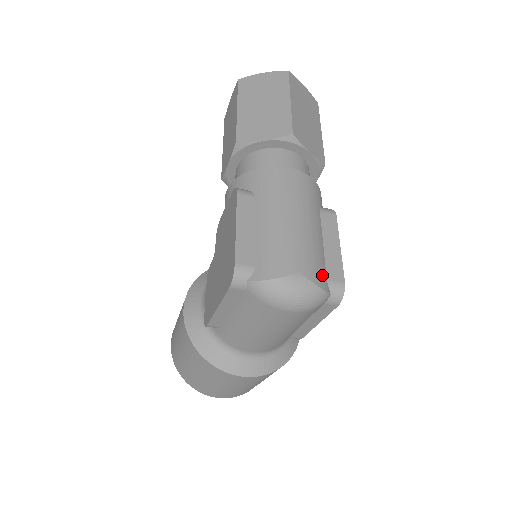
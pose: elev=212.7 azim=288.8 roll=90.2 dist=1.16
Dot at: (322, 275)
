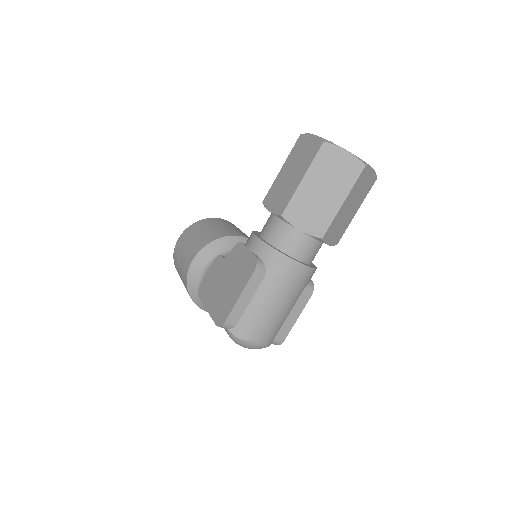
Dot at: (273, 338)
